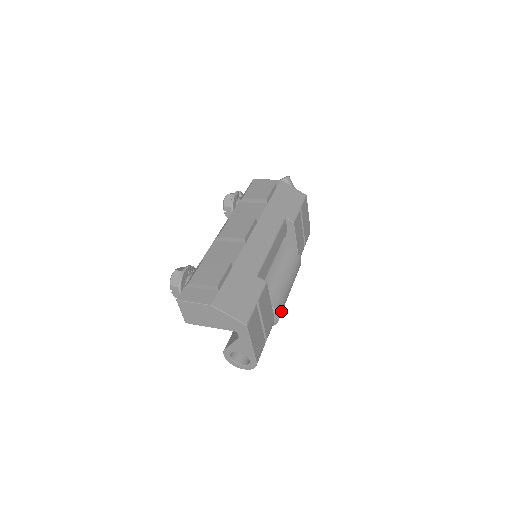
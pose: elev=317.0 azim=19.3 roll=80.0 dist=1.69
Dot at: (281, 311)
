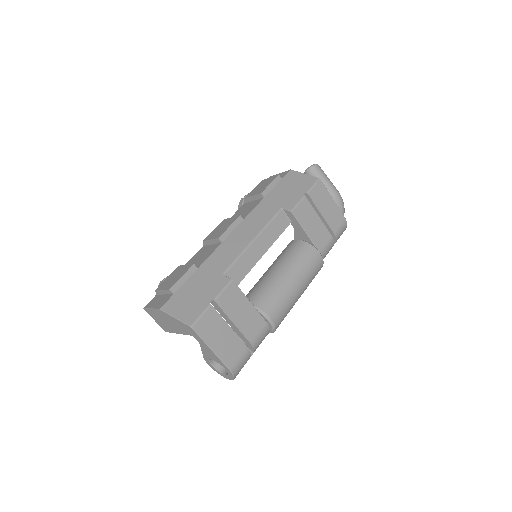
Dot at: (277, 313)
